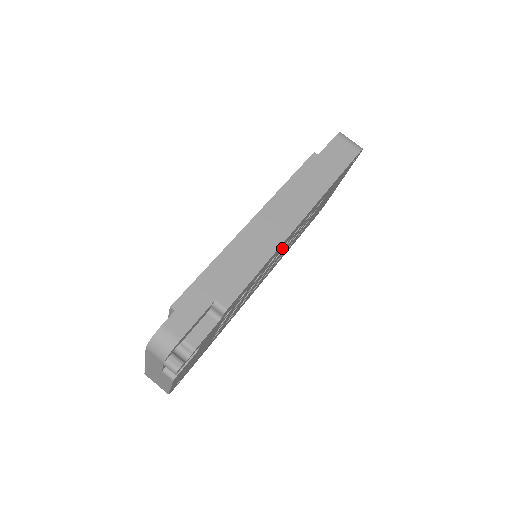
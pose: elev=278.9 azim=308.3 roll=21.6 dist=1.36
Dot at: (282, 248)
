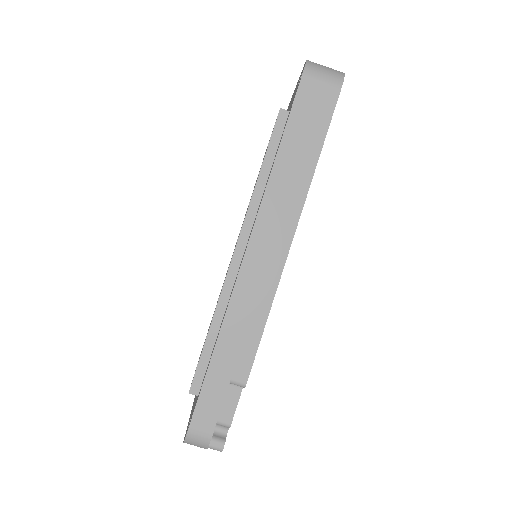
Dot at: occluded
